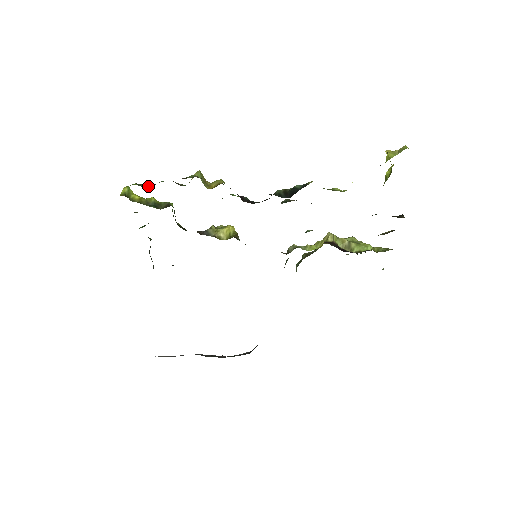
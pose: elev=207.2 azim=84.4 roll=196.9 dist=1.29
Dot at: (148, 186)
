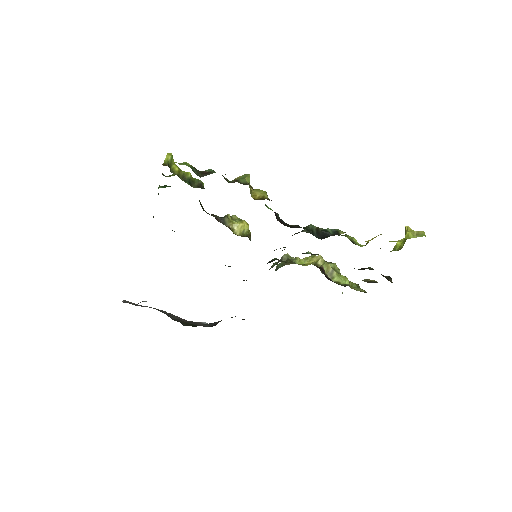
Dot at: (199, 172)
